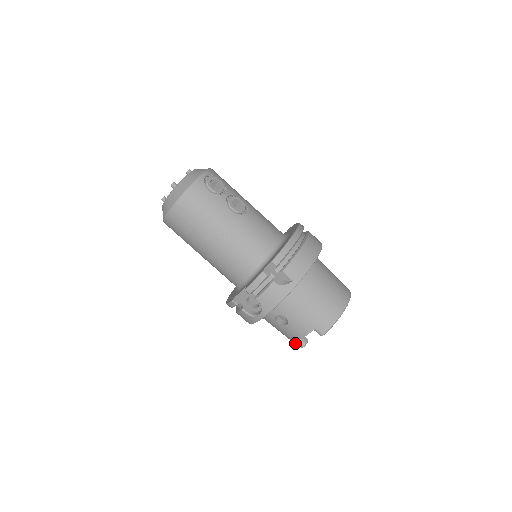
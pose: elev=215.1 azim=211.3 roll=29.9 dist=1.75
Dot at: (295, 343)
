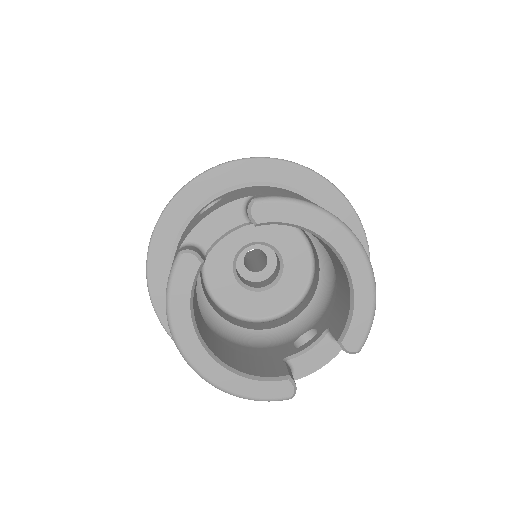
Dot at: occluded
